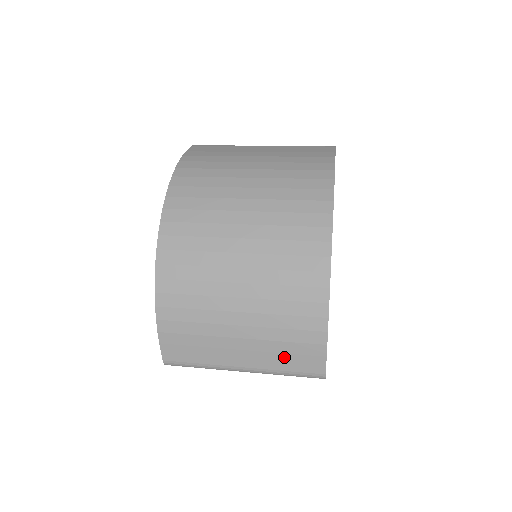
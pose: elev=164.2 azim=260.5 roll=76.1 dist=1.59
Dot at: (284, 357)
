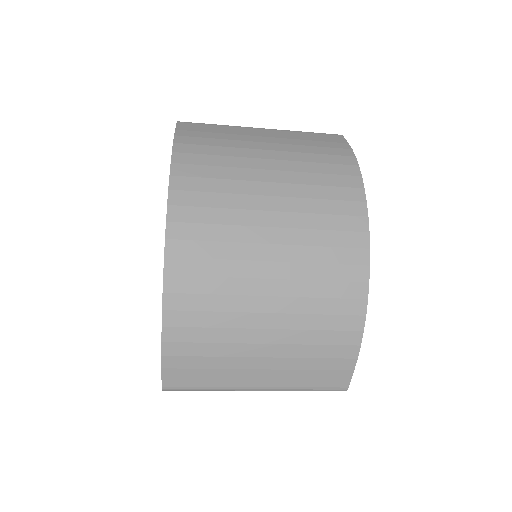
Dot at: (308, 374)
